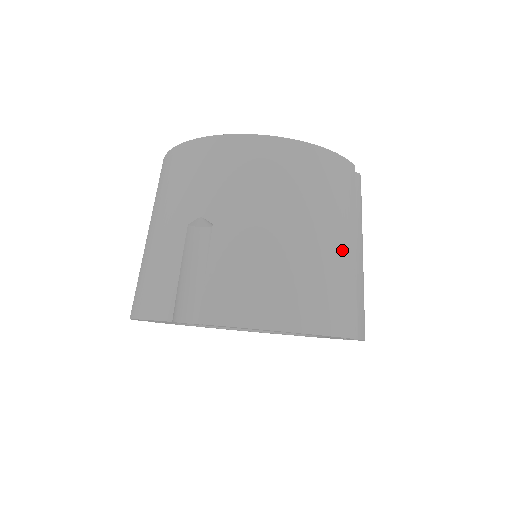
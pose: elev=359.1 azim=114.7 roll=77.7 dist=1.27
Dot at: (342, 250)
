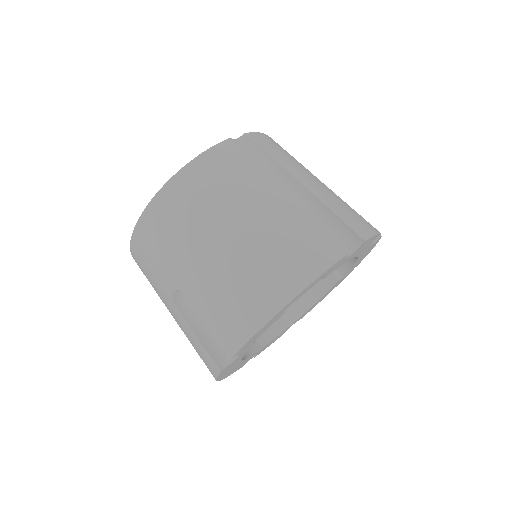
Dot at: (270, 210)
